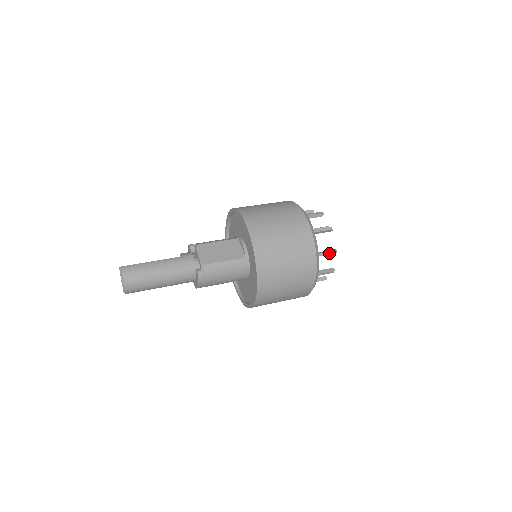
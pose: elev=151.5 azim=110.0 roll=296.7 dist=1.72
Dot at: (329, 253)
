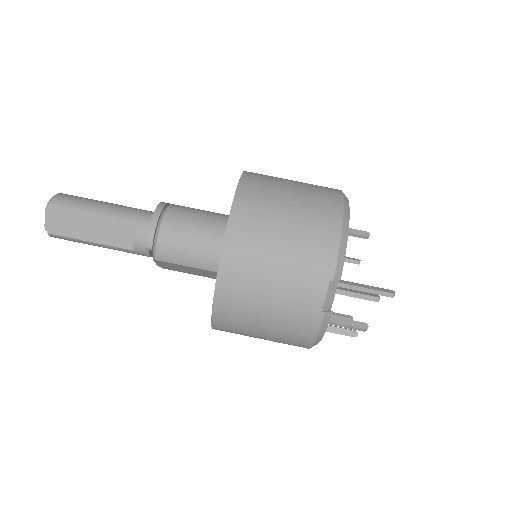
Dot at: occluded
